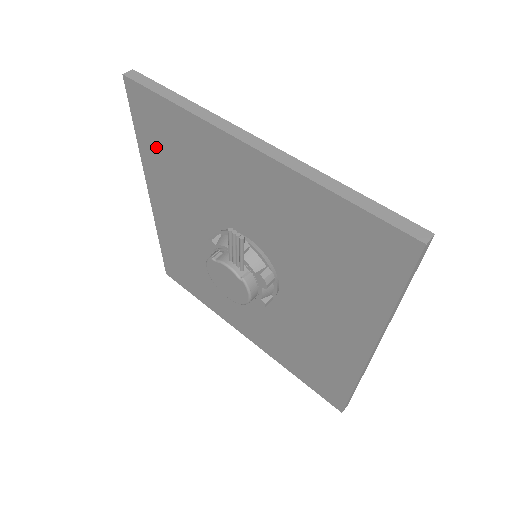
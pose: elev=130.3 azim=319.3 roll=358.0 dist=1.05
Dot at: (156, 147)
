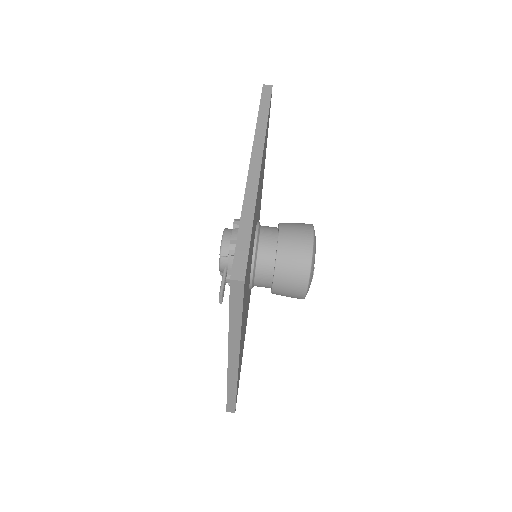
Dot at: occluded
